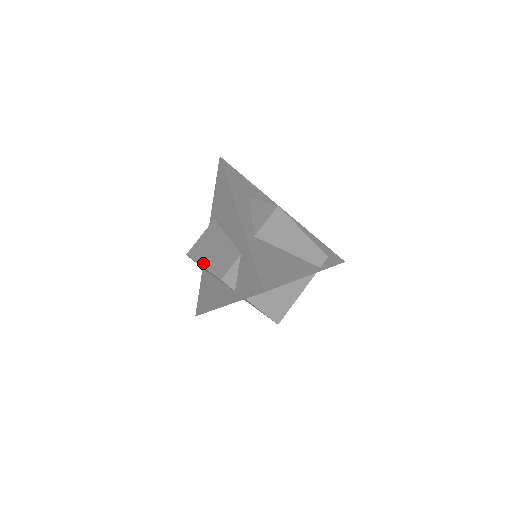
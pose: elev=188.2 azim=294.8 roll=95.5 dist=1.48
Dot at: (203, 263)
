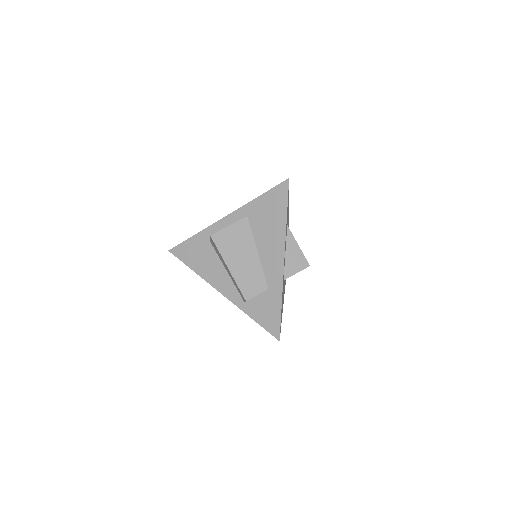
Dot at: (230, 265)
